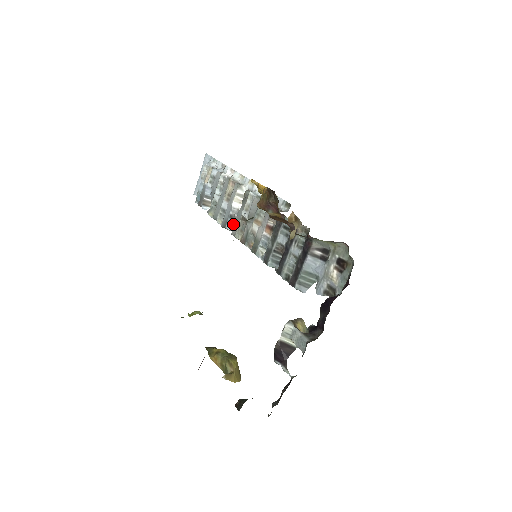
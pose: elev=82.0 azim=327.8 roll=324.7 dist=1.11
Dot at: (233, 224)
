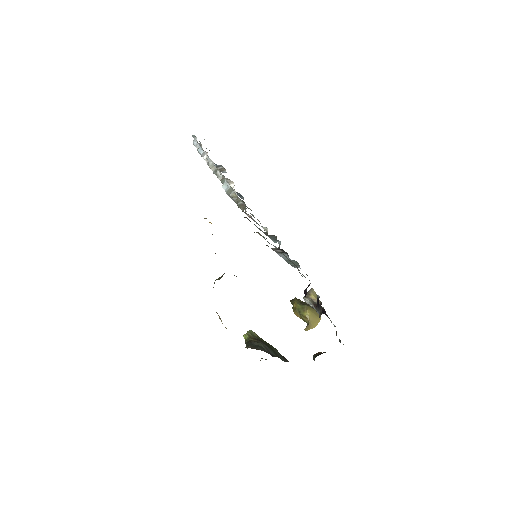
Dot at: (242, 196)
